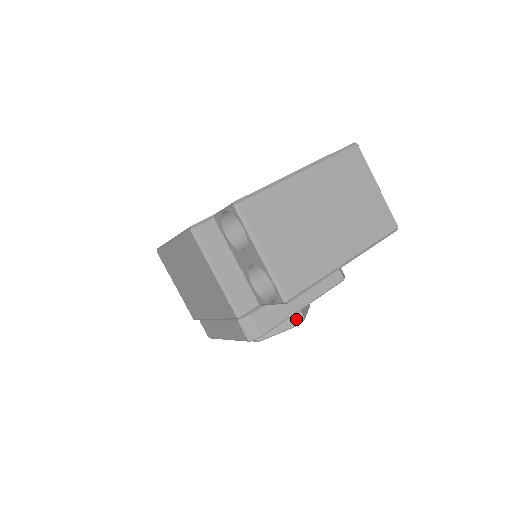
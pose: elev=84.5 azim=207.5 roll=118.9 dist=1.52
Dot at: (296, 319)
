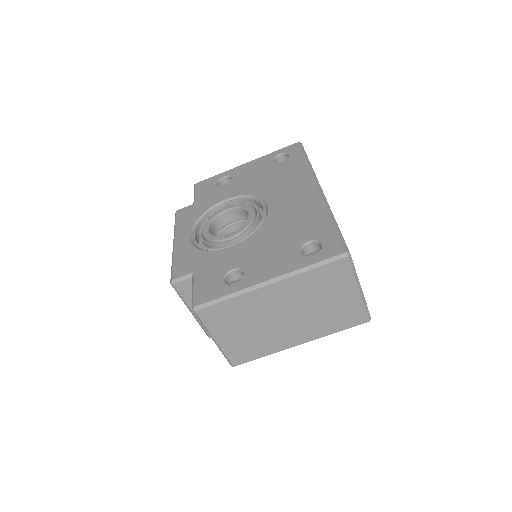
Dot at: occluded
